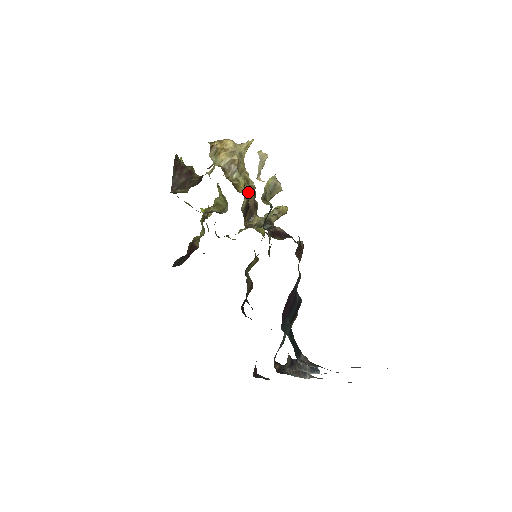
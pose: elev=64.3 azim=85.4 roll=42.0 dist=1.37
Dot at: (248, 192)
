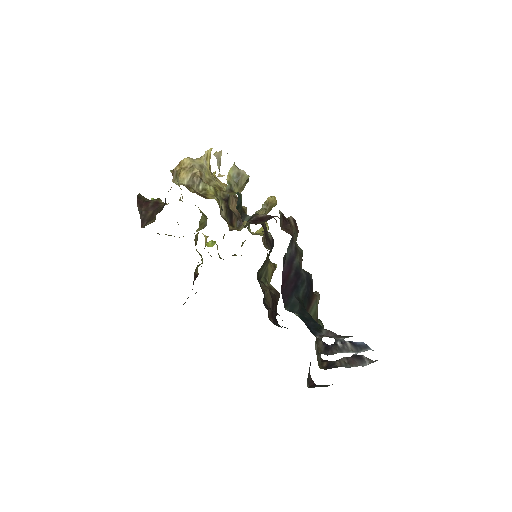
Dot at: (224, 198)
